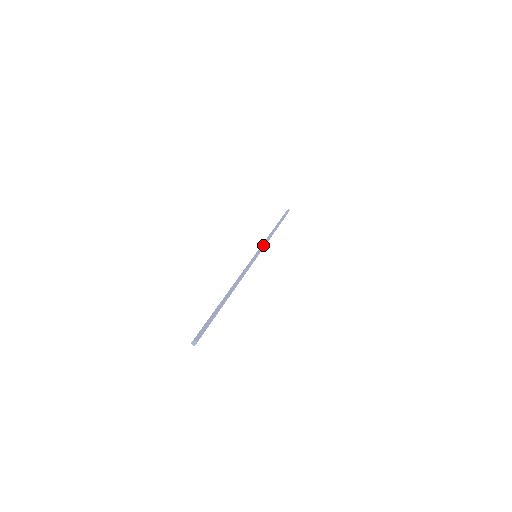
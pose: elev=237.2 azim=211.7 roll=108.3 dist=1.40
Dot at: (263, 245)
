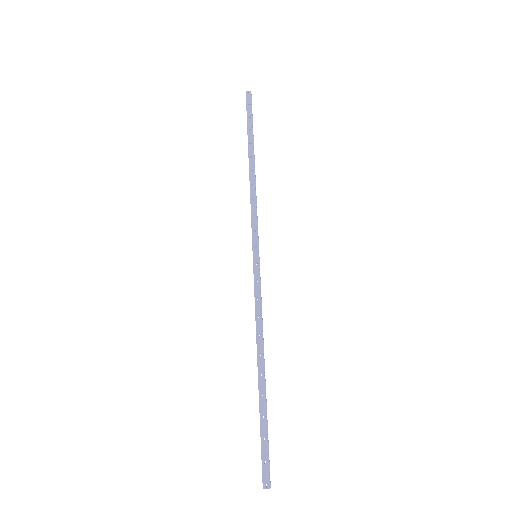
Dot at: (257, 226)
